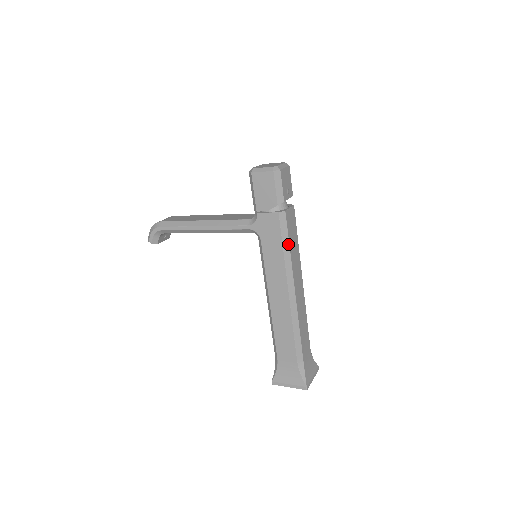
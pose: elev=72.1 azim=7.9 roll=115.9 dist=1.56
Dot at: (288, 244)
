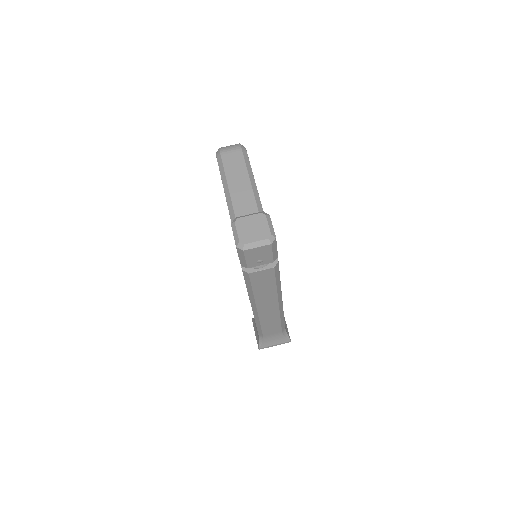
Dot at: (251, 289)
